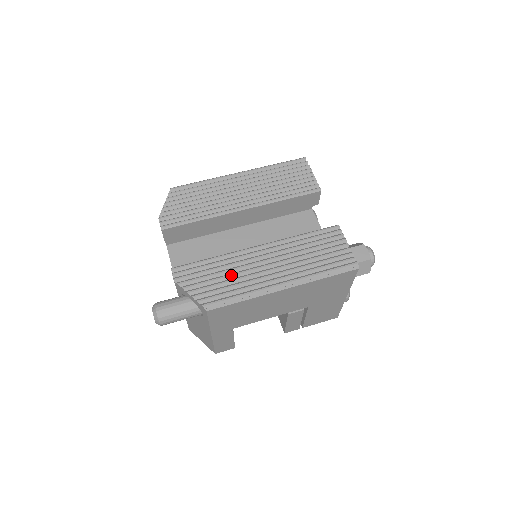
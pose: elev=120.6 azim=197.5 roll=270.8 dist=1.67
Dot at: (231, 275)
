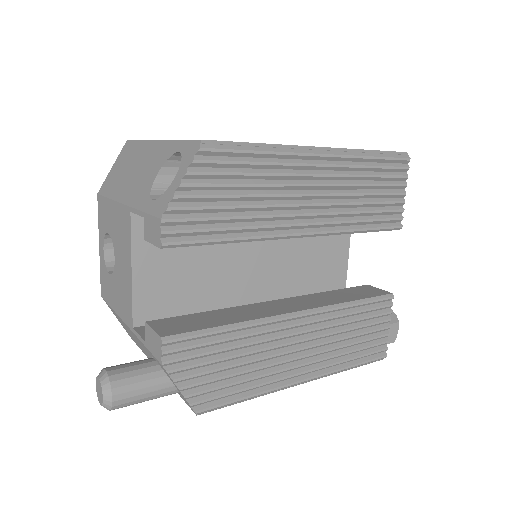
Dot at: (249, 362)
